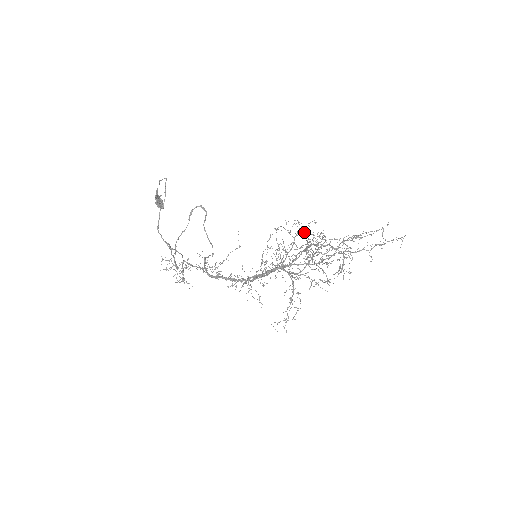
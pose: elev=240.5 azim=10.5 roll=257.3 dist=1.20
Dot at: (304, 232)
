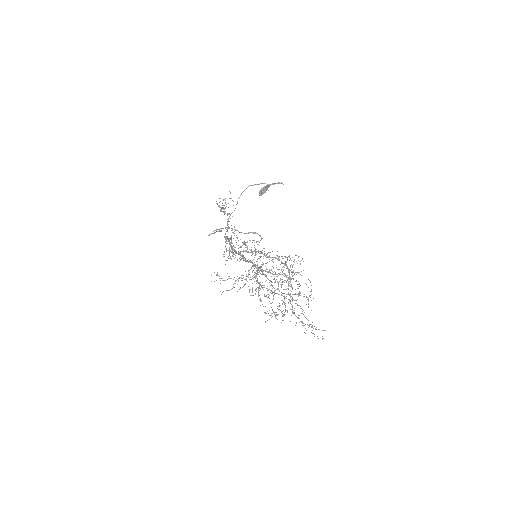
Dot at: (290, 277)
